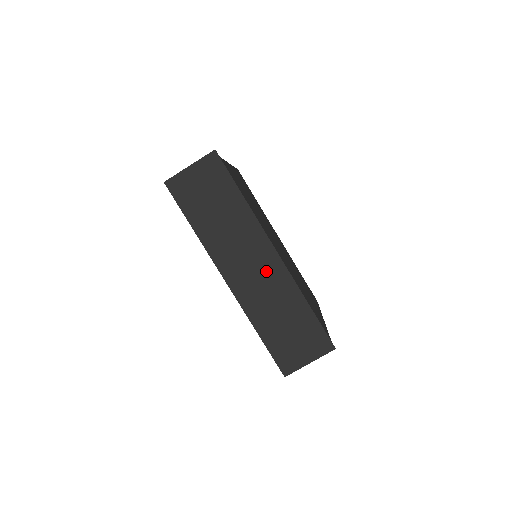
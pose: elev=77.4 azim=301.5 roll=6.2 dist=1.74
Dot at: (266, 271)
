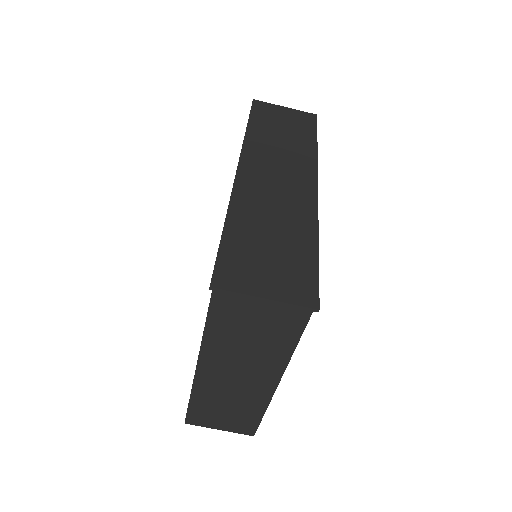
Dot at: (292, 190)
